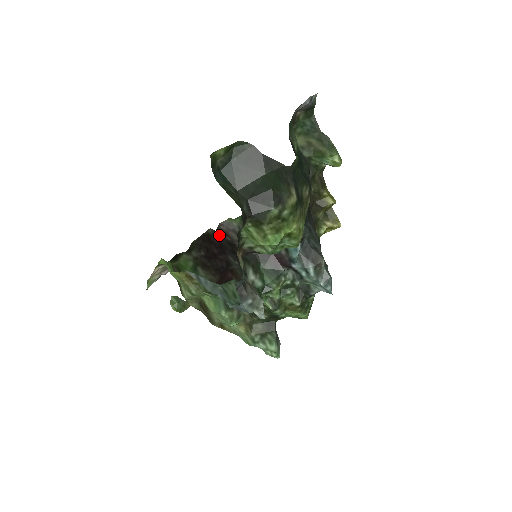
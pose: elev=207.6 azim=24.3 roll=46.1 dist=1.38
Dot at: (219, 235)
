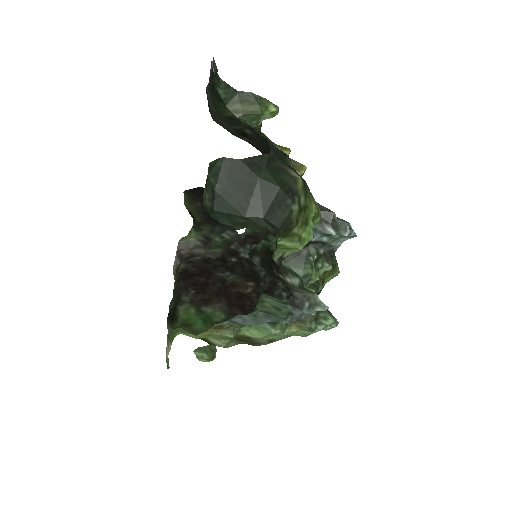
Dot at: (193, 263)
